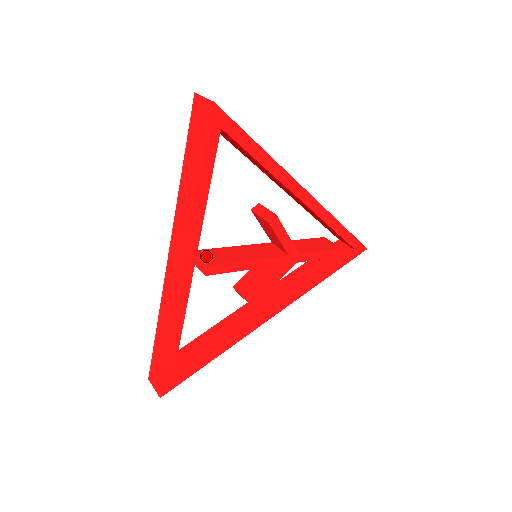
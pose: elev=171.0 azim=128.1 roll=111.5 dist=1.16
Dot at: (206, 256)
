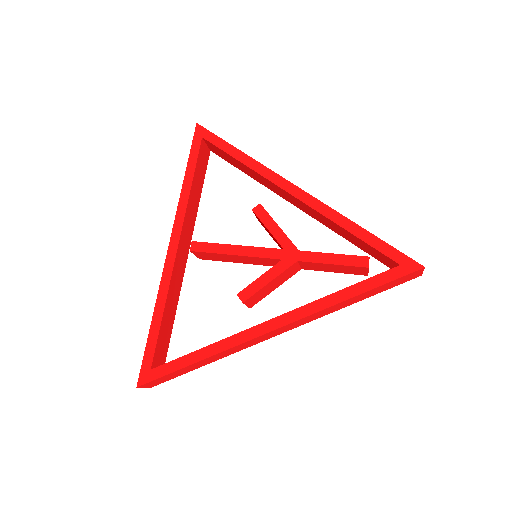
Dot at: occluded
